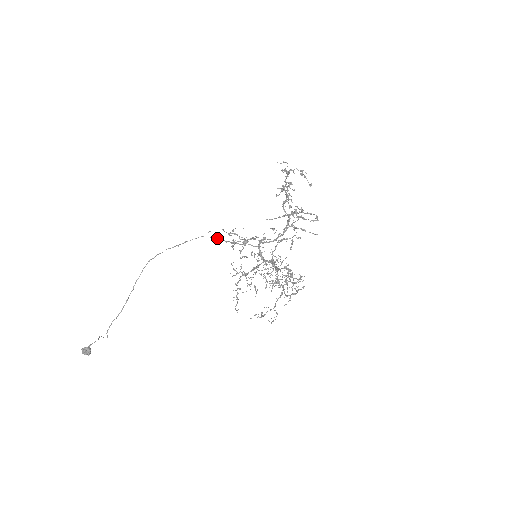
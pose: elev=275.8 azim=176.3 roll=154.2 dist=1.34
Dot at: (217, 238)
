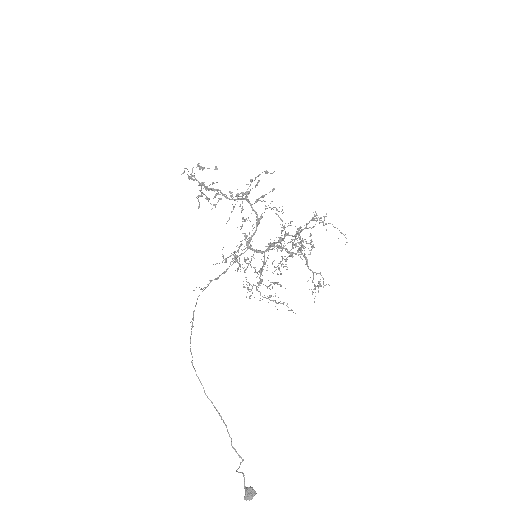
Dot at: occluded
